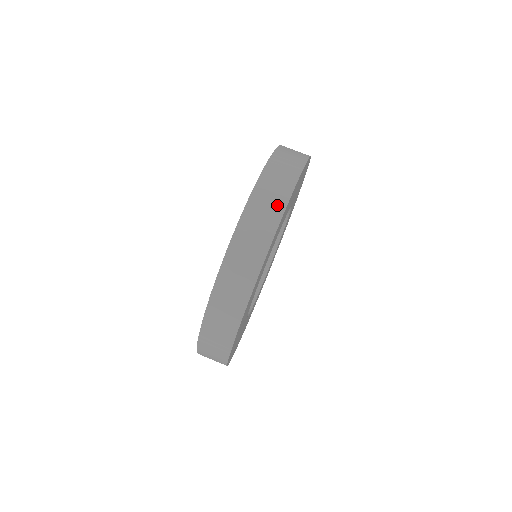
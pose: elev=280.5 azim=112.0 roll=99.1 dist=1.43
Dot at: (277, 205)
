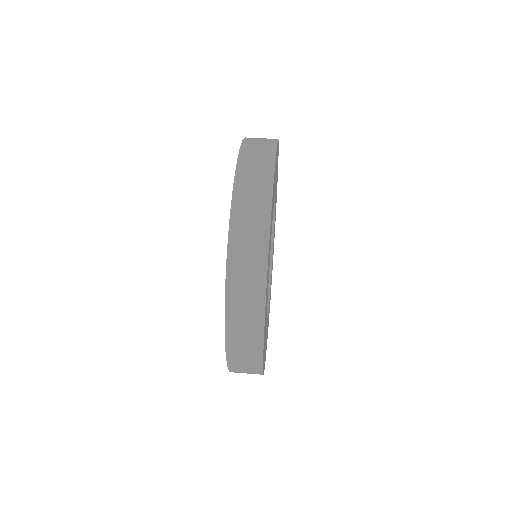
Dot at: (267, 153)
